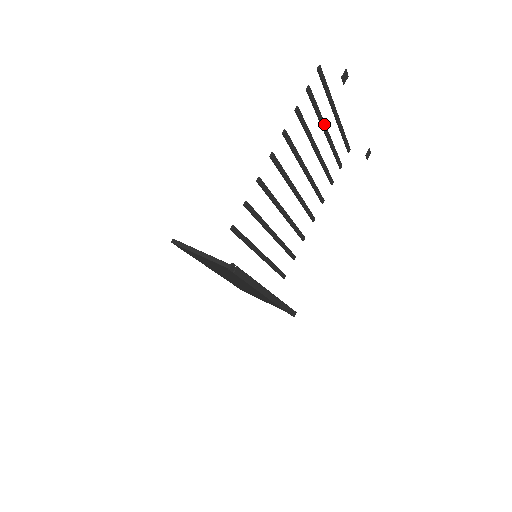
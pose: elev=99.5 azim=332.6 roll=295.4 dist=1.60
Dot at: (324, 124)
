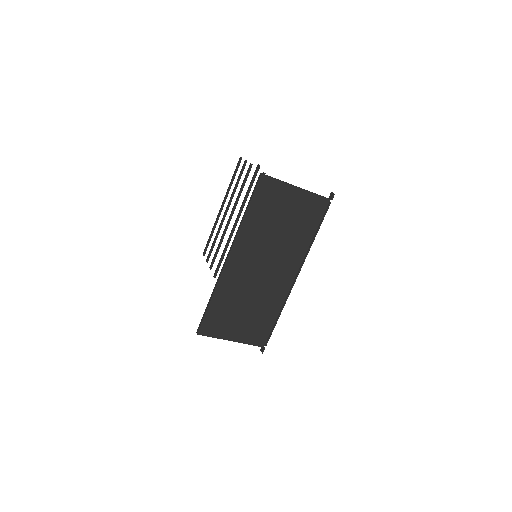
Dot at: (230, 203)
